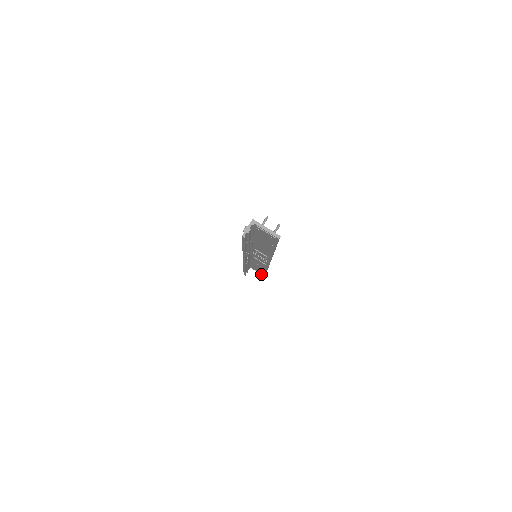
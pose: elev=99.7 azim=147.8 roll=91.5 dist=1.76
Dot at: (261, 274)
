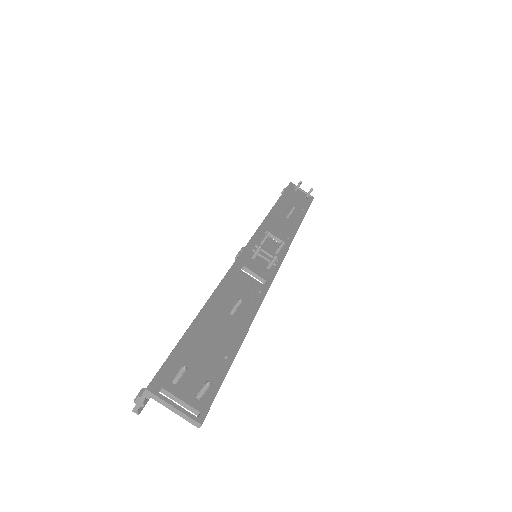
Dot at: occluded
